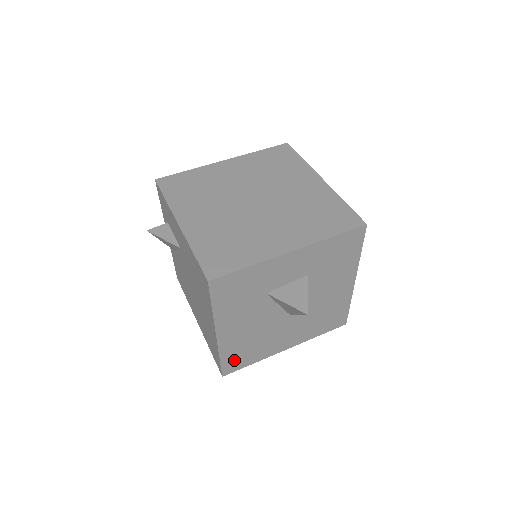
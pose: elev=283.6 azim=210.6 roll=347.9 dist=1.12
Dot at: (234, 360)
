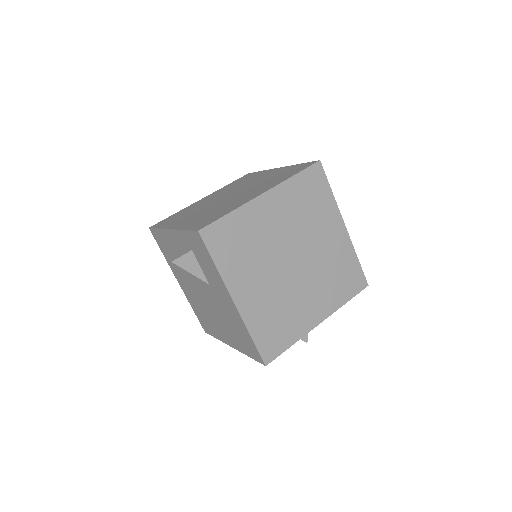
Dot at: occluded
